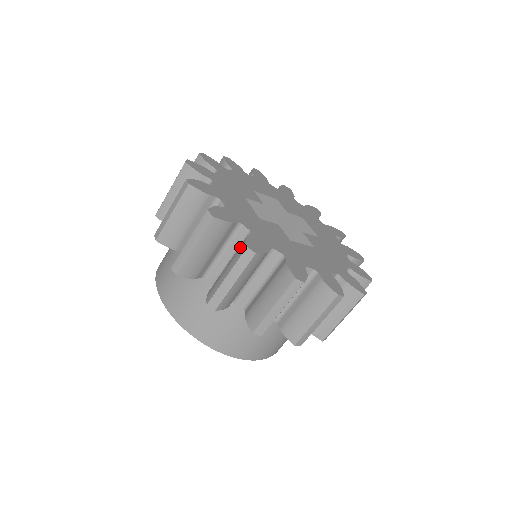
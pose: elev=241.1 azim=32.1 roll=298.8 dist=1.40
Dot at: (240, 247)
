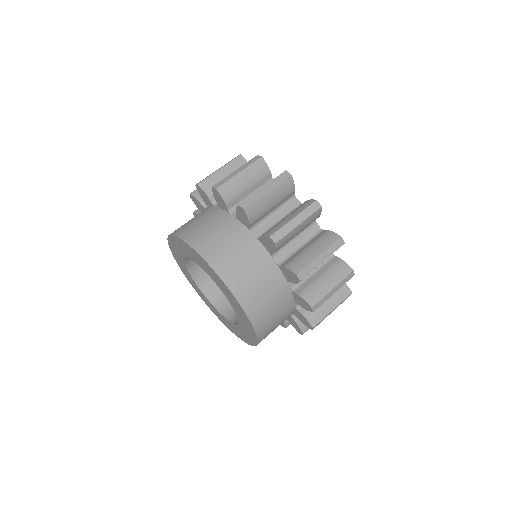
Dot at: occluded
